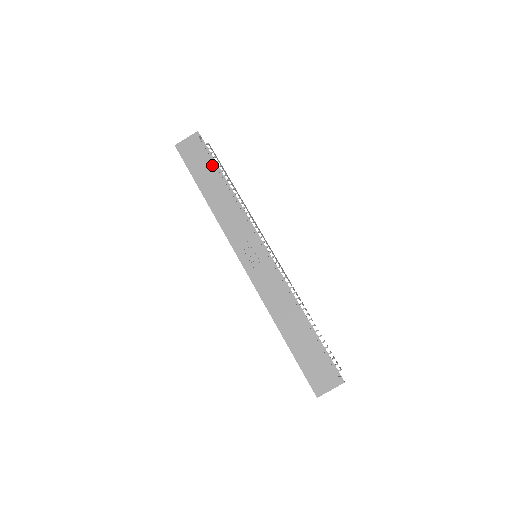
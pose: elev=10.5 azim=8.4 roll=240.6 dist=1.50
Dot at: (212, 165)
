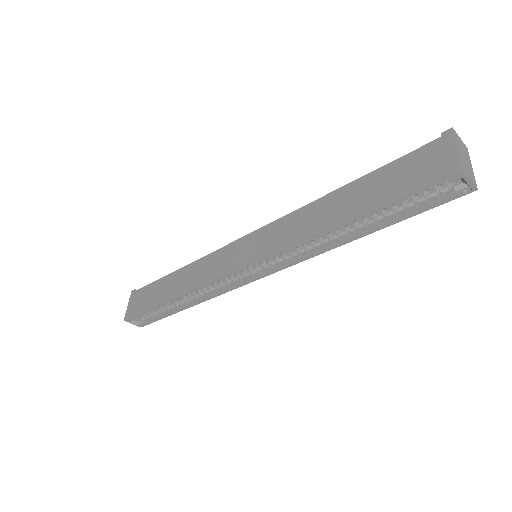
Dot at: (157, 282)
